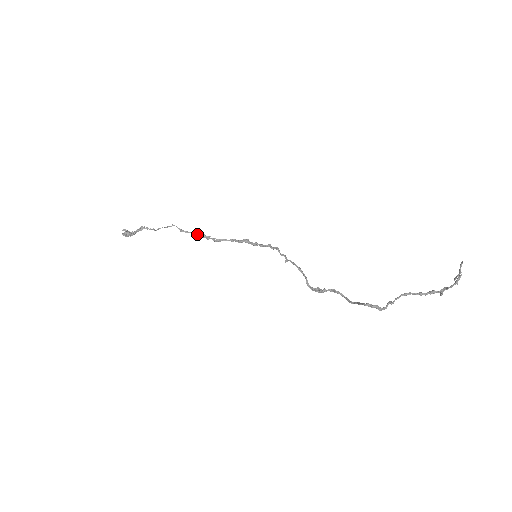
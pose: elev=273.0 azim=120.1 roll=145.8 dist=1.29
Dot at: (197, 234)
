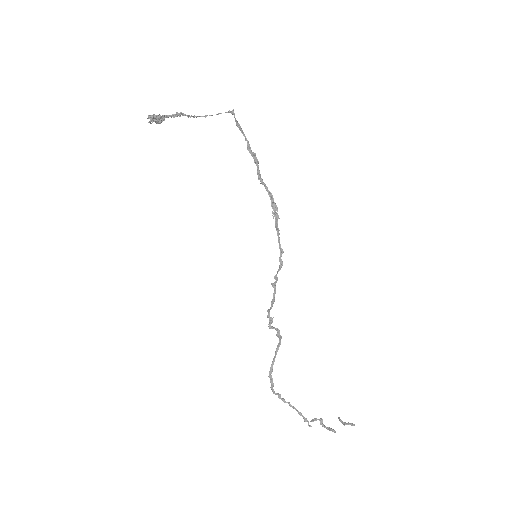
Dot at: (249, 145)
